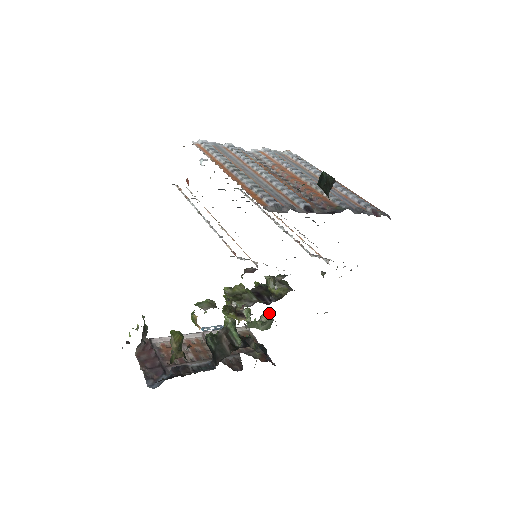
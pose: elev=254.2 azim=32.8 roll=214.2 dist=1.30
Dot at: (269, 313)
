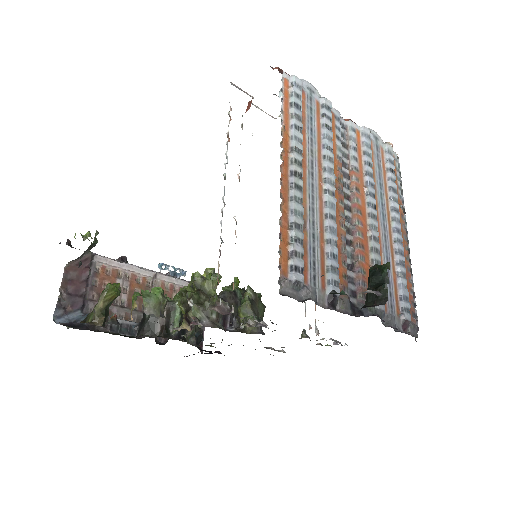
Dot at: occluded
